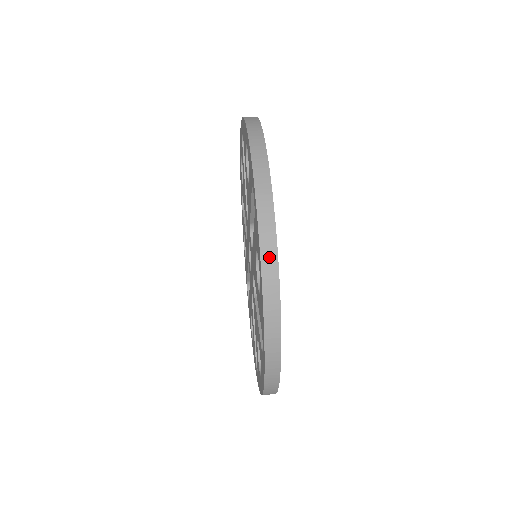
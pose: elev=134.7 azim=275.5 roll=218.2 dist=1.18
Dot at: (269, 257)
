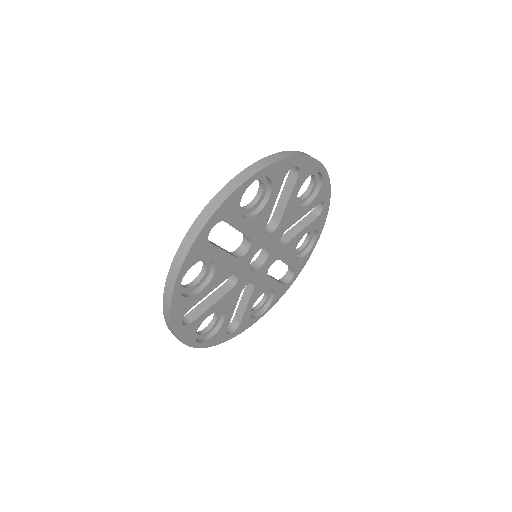
Dot at: (175, 269)
